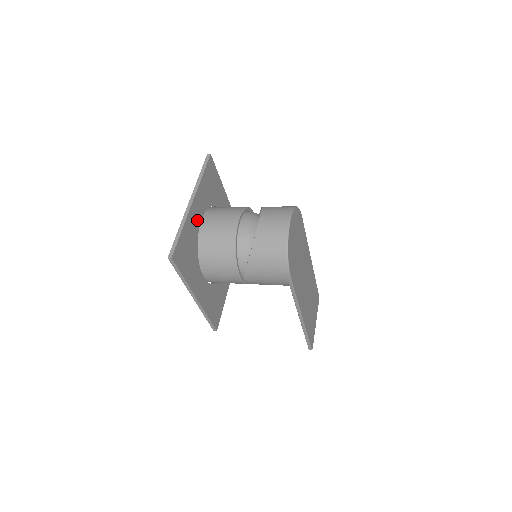
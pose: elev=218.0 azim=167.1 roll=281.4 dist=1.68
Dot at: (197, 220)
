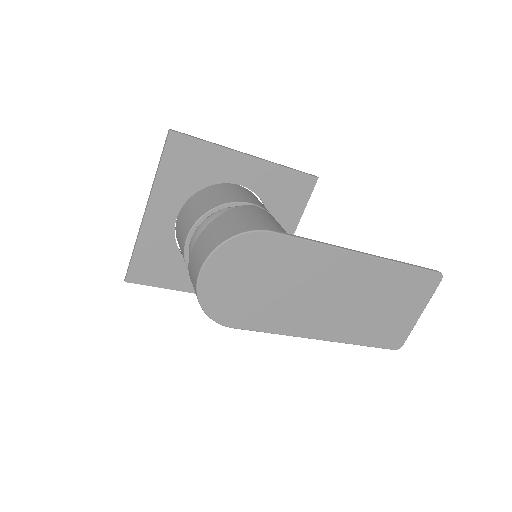
Dot at: (166, 224)
